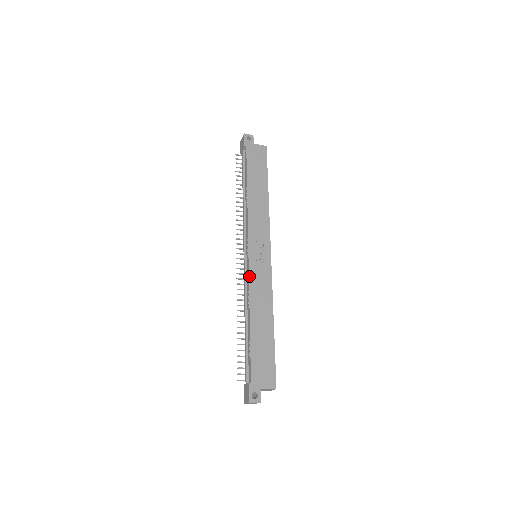
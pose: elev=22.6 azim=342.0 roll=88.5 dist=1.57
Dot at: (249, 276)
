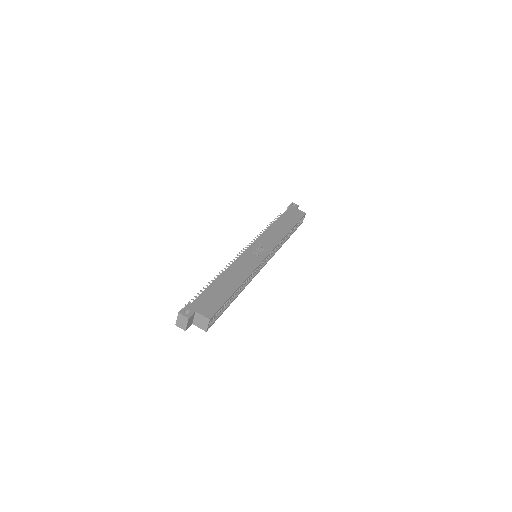
Dot at: (240, 256)
